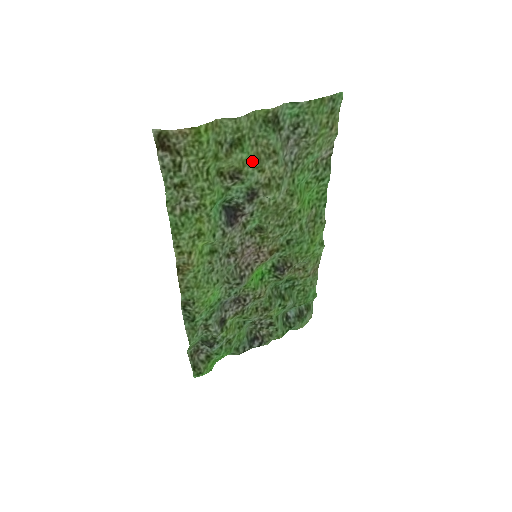
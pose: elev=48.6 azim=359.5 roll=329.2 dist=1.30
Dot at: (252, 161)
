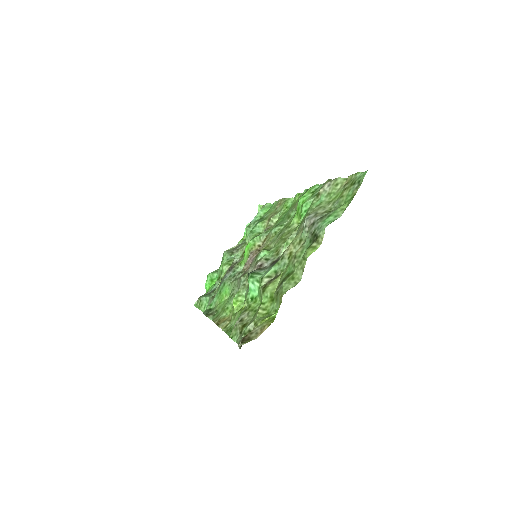
Dot at: (288, 263)
